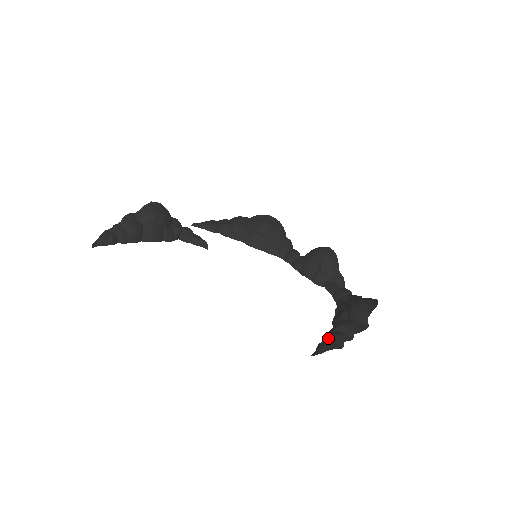
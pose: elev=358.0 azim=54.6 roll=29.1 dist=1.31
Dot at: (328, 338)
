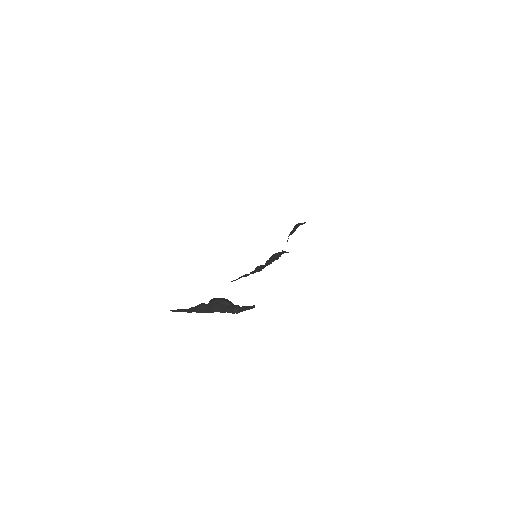
Dot at: occluded
